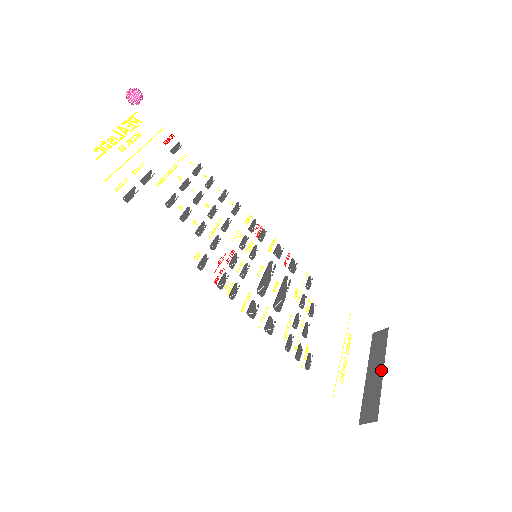
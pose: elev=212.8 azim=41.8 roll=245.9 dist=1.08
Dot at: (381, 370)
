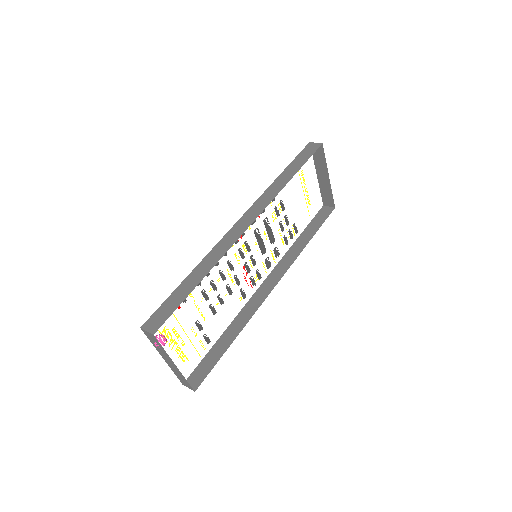
Dot at: (327, 177)
